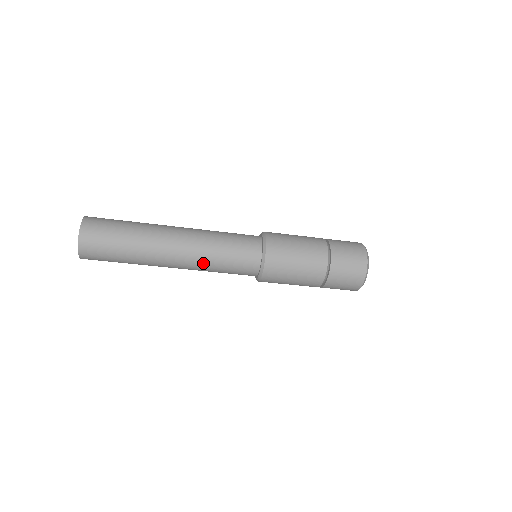
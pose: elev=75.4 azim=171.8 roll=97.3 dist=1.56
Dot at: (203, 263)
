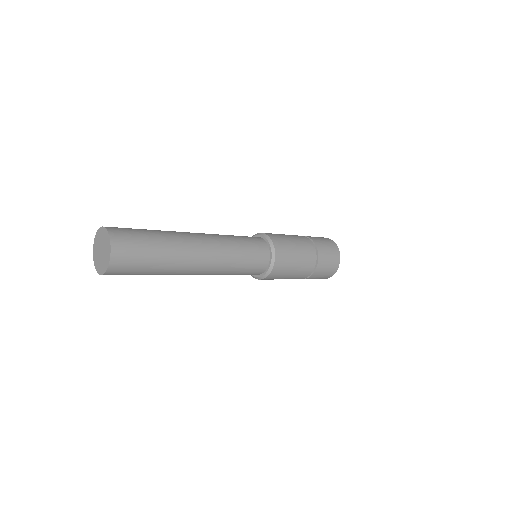
Dot at: (219, 274)
